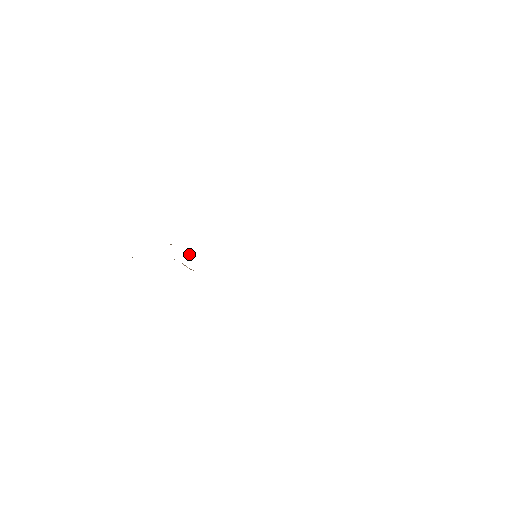
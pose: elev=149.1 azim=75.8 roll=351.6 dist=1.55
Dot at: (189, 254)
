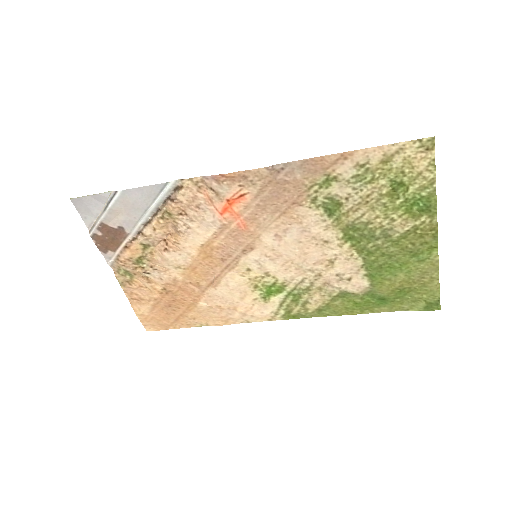
Dot at: (169, 242)
